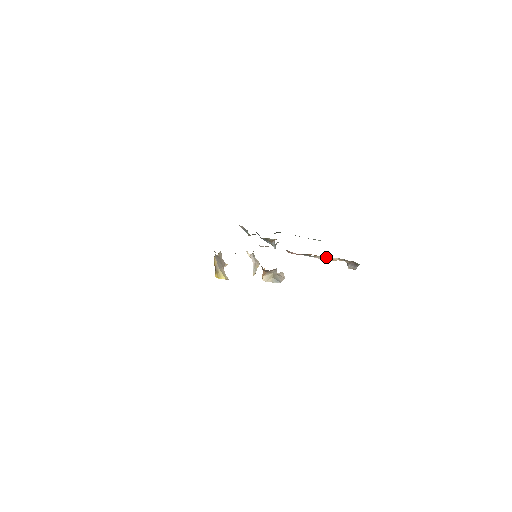
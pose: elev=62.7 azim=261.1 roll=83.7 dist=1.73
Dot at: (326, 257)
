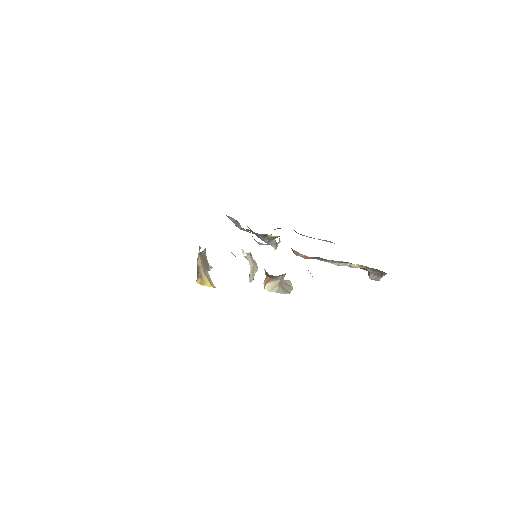
Dot at: (344, 263)
